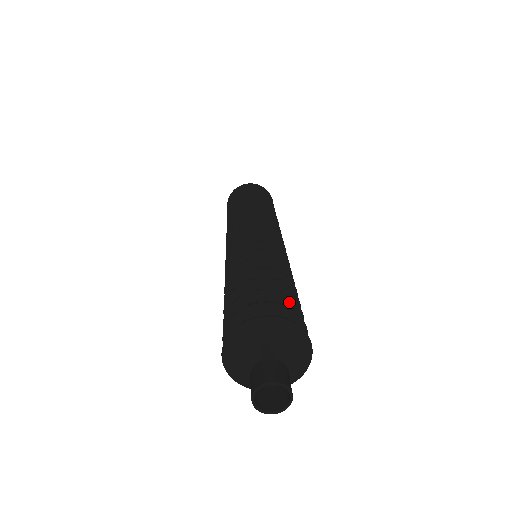
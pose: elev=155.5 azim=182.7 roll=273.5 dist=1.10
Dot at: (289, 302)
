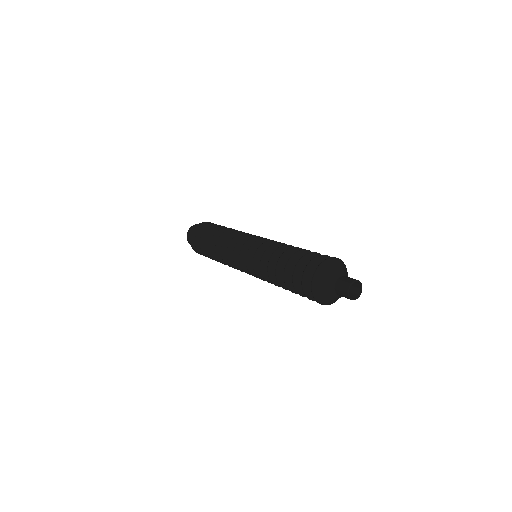
Dot at: occluded
